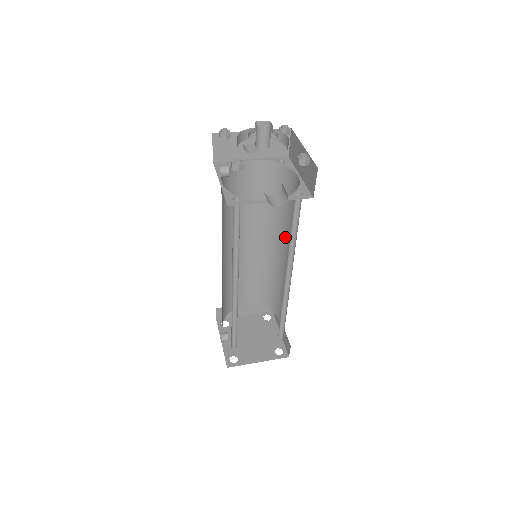
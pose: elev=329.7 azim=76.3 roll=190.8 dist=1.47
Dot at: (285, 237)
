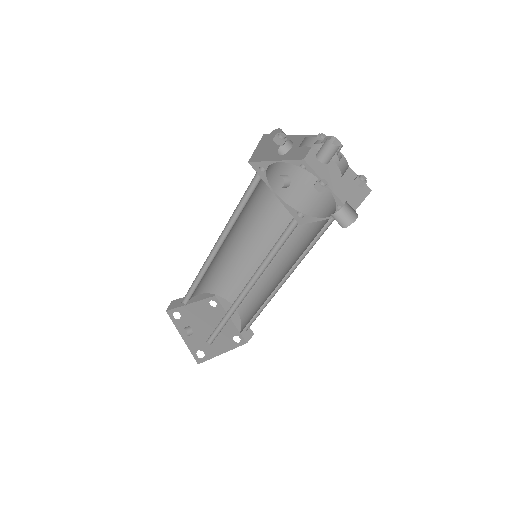
Dot at: (278, 235)
